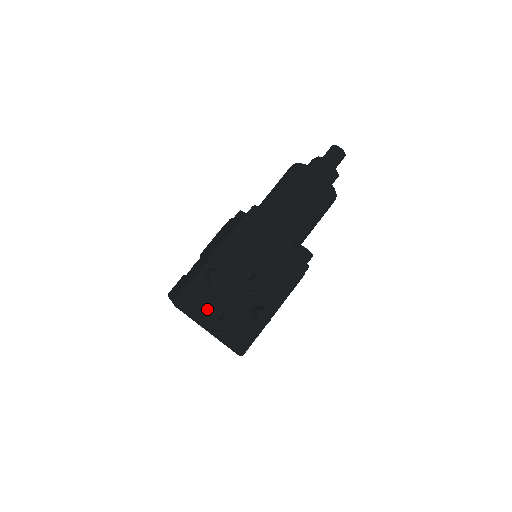
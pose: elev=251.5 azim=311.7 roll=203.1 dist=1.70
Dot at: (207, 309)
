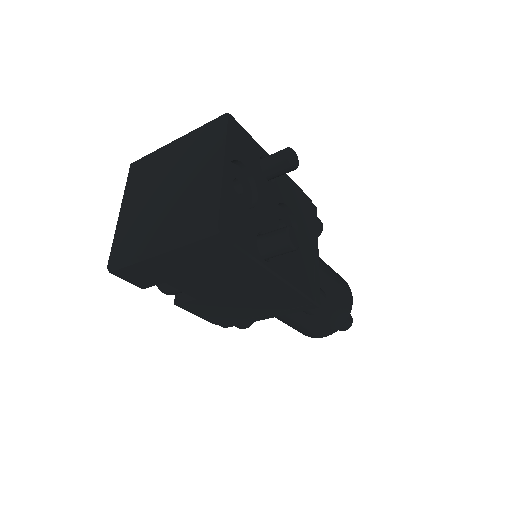
Dot at: (236, 165)
